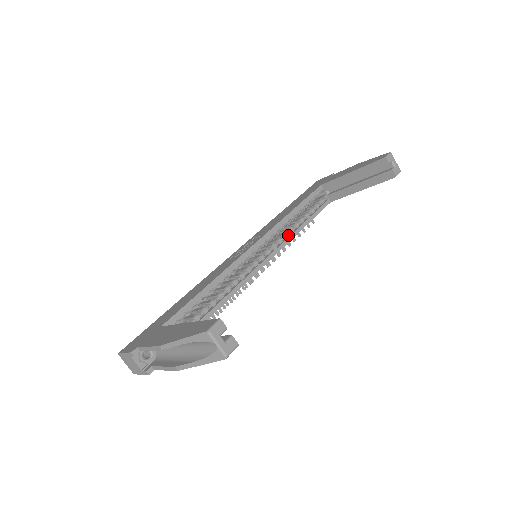
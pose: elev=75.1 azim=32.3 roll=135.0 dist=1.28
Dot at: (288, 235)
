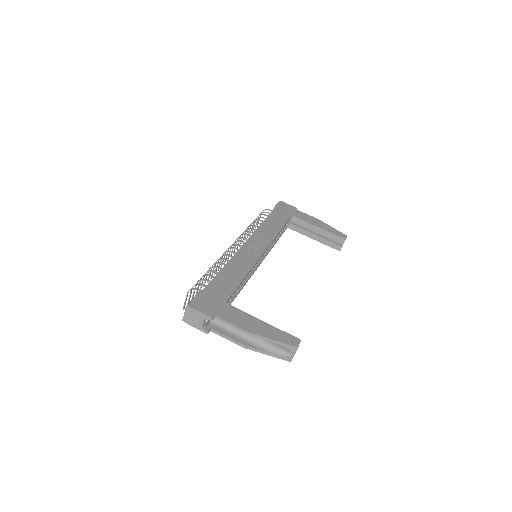
Dot at: occluded
